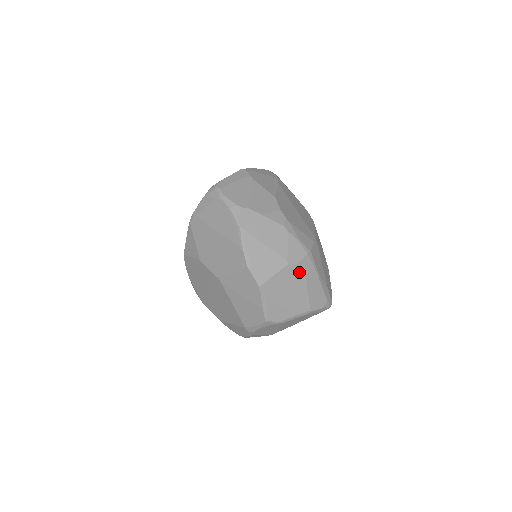
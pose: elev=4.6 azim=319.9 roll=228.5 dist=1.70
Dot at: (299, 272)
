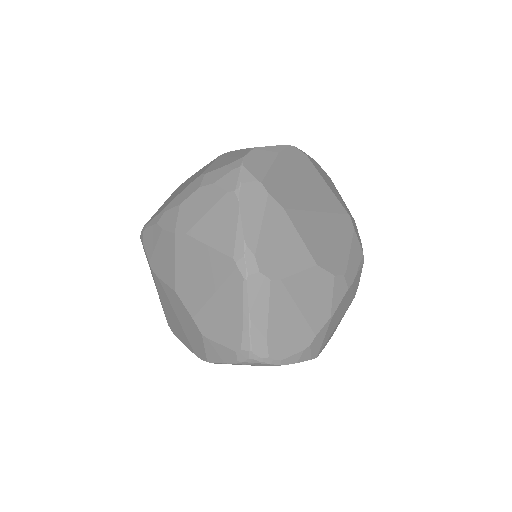
Dot at: occluded
